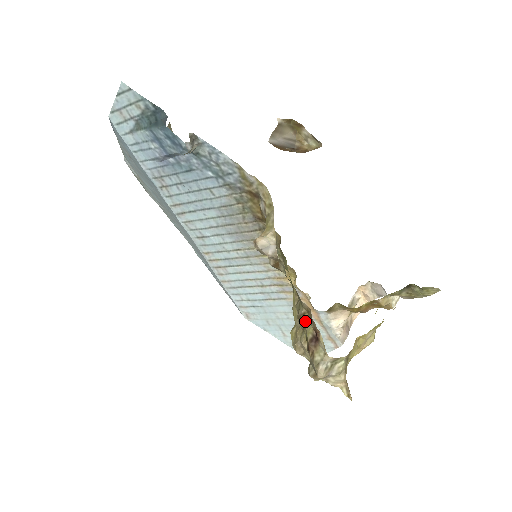
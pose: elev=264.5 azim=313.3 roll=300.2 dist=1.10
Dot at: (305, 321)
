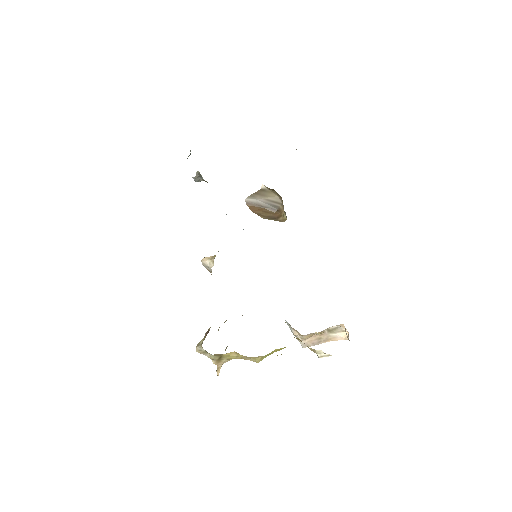
Dot at: occluded
